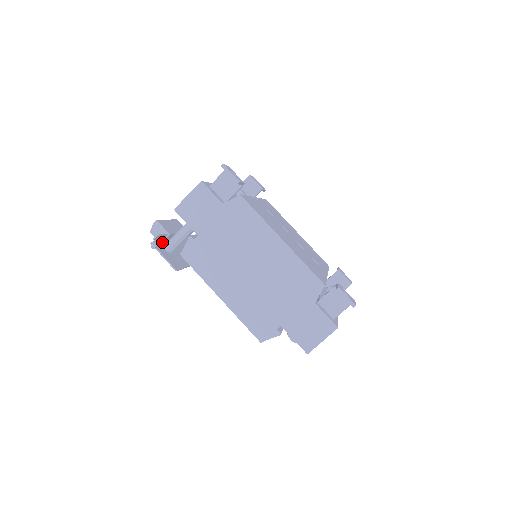
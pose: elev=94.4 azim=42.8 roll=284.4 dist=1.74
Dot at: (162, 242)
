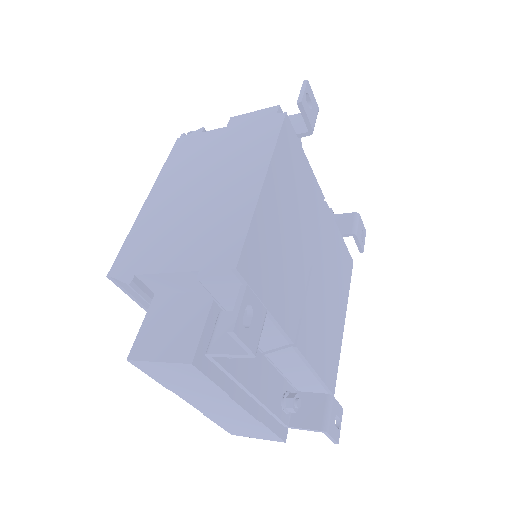
Dot at: occluded
